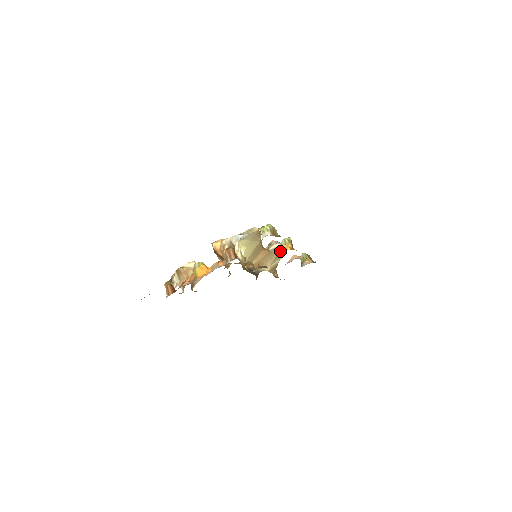
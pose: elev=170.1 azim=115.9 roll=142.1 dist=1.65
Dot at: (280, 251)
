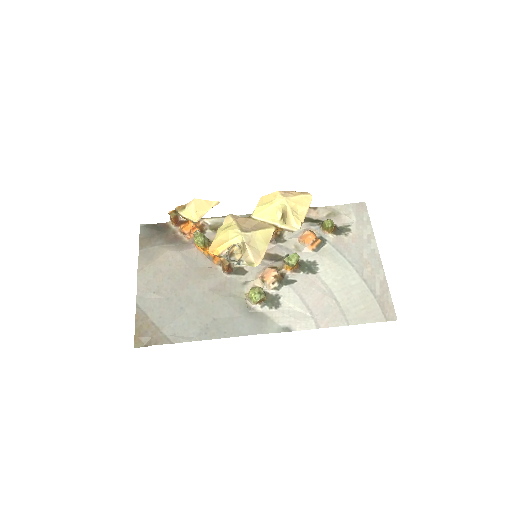
Dot at: (301, 218)
